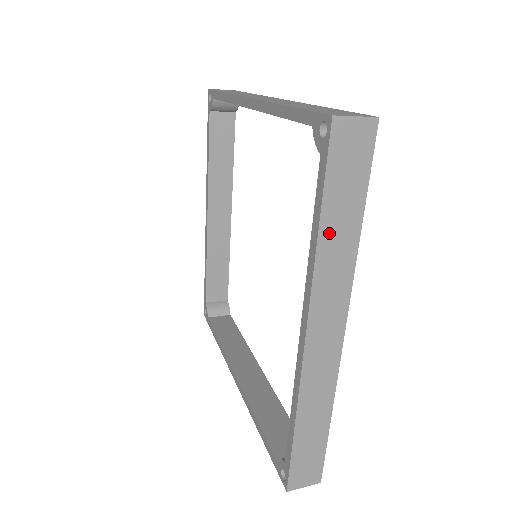
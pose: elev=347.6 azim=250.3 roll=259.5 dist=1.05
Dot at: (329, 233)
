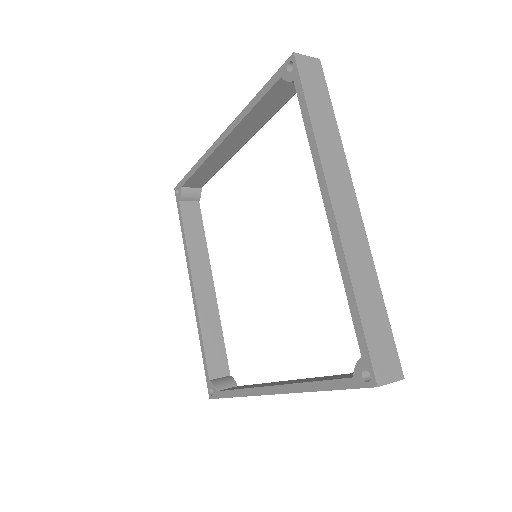
Dot at: occluded
